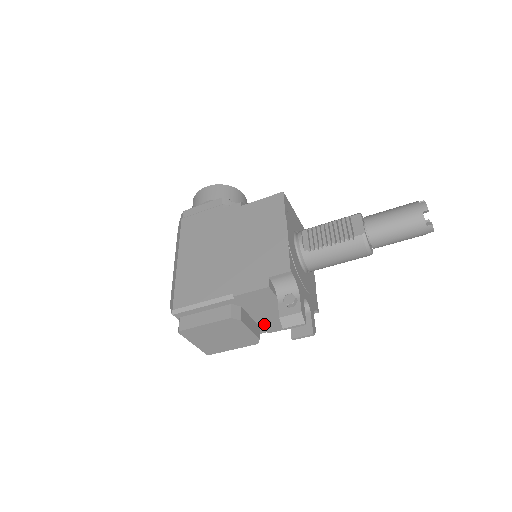
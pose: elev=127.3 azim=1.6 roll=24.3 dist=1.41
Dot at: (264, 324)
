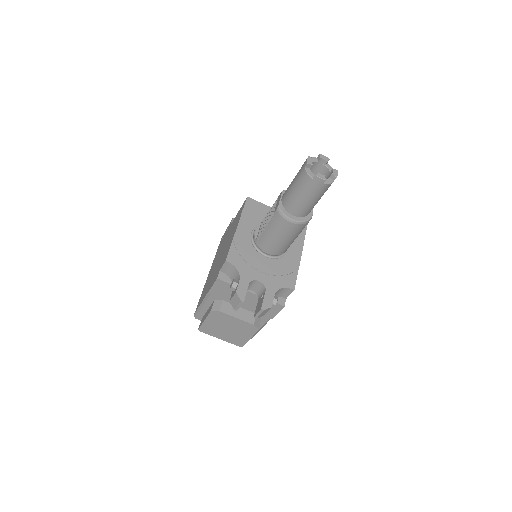
Dot at: occluded
